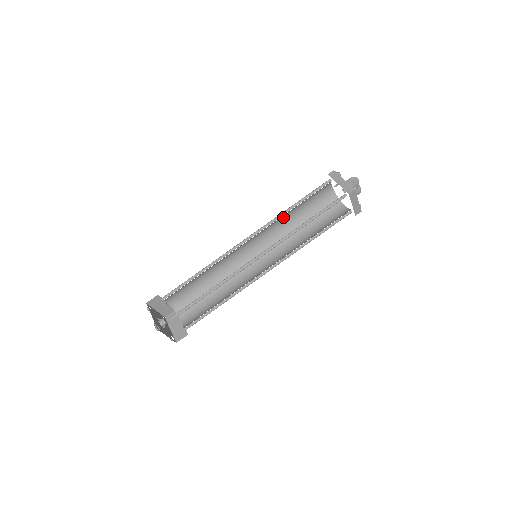
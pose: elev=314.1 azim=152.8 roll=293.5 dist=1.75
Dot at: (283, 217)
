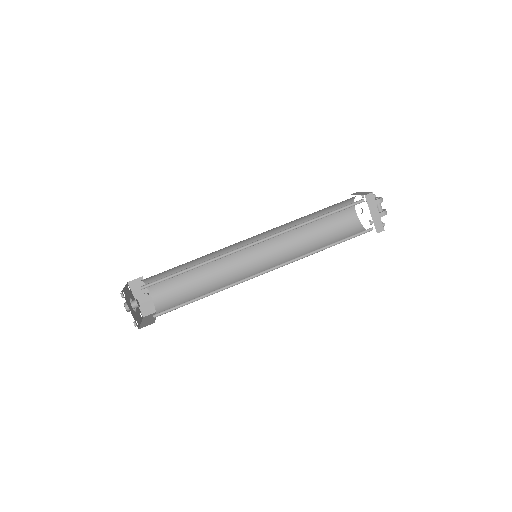
Dot at: (296, 231)
